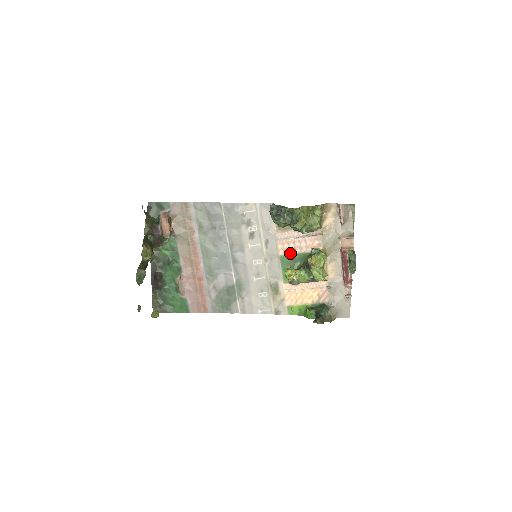
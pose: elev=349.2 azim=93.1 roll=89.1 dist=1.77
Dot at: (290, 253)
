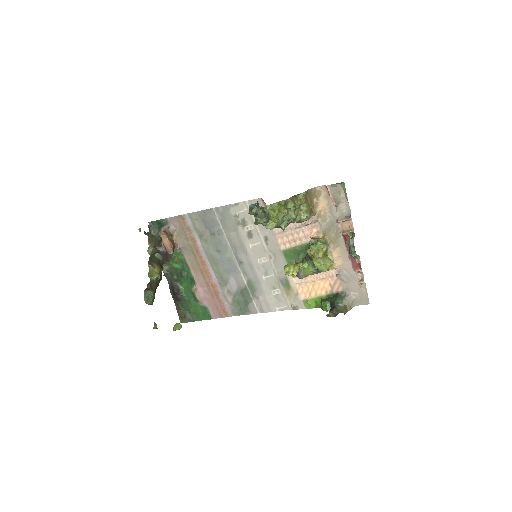
Dot at: (291, 246)
